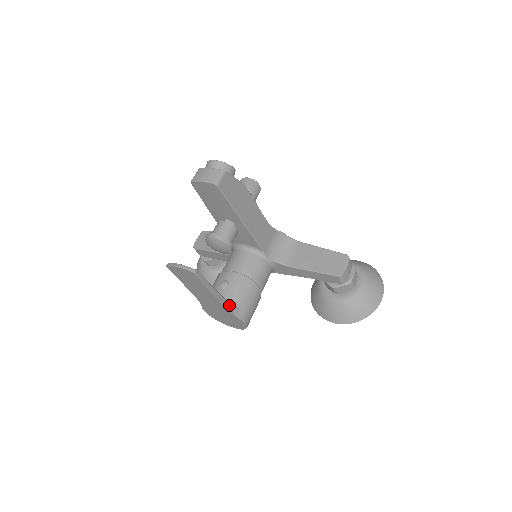
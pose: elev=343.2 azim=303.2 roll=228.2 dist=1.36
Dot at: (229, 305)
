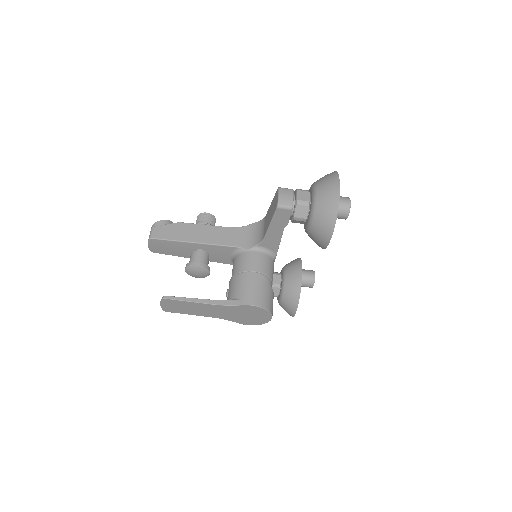
Dot at: (226, 302)
